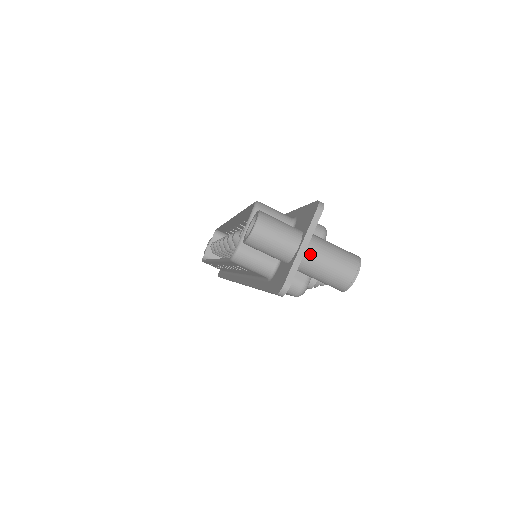
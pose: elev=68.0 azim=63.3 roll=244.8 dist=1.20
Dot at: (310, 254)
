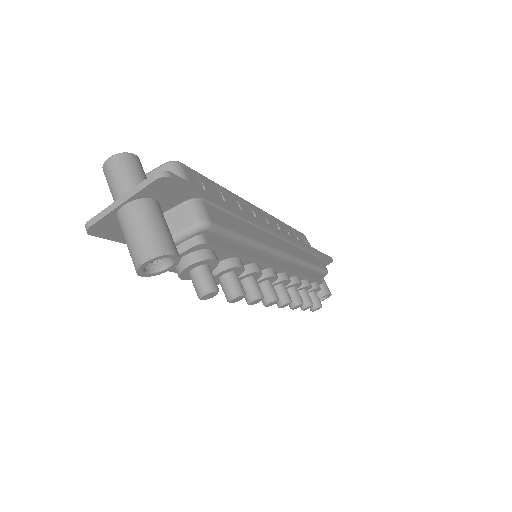
Dot at: (124, 212)
